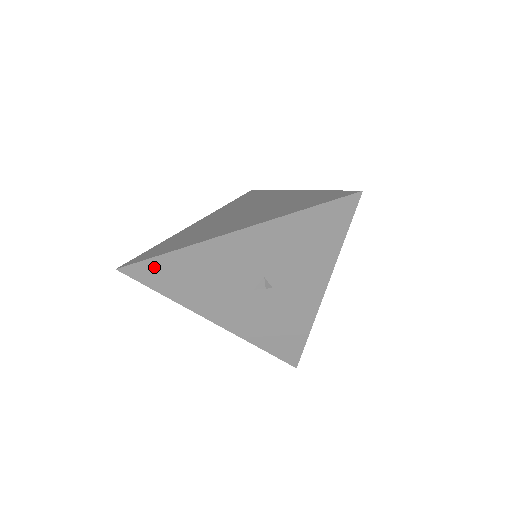
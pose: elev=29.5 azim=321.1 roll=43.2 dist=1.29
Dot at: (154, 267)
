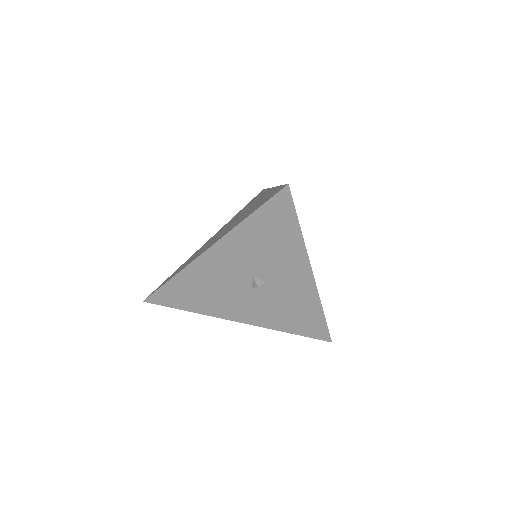
Dot at: (167, 293)
